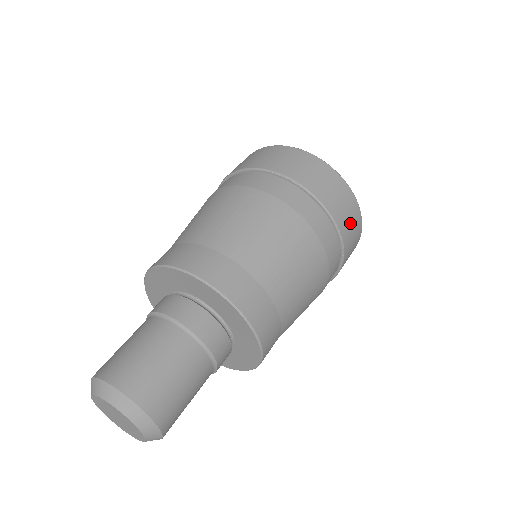
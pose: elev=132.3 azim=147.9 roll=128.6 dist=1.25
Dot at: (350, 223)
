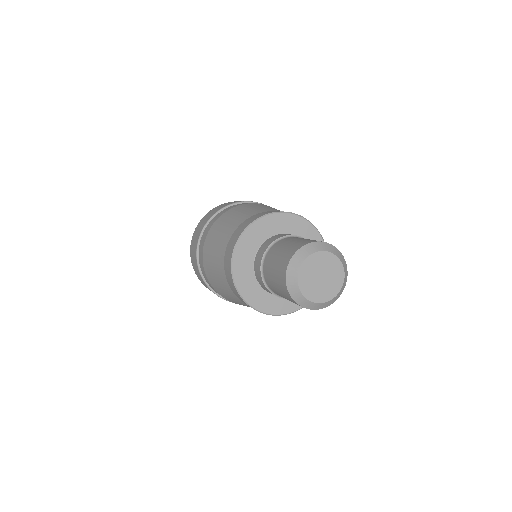
Dot at: occluded
